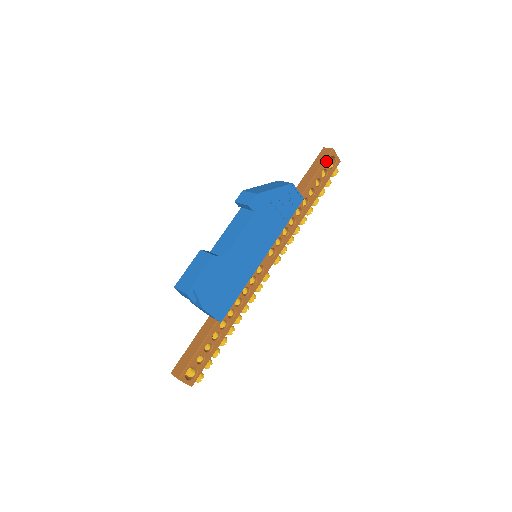
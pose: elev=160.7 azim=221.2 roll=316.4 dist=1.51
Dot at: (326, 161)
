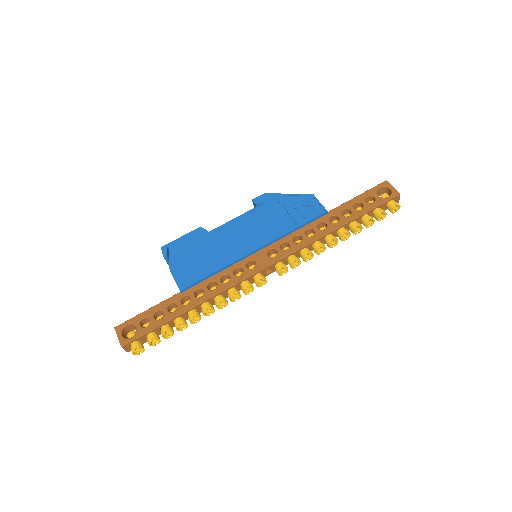
Dot at: (373, 189)
